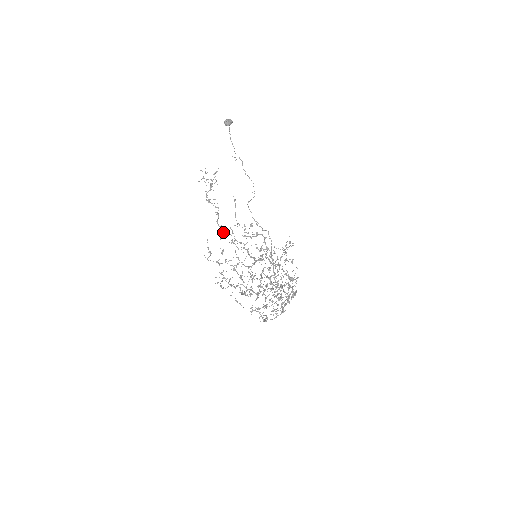
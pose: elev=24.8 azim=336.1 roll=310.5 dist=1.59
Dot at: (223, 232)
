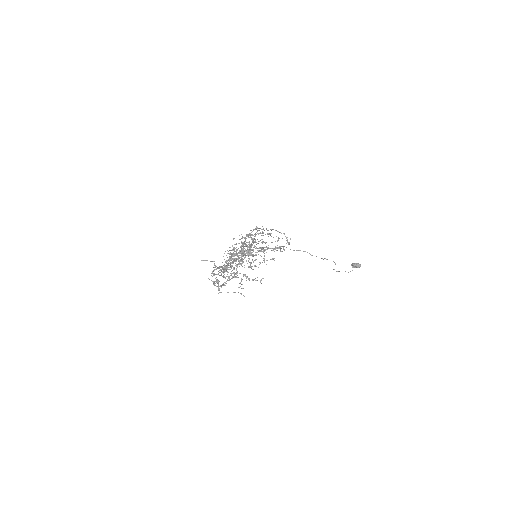
Dot at: occluded
